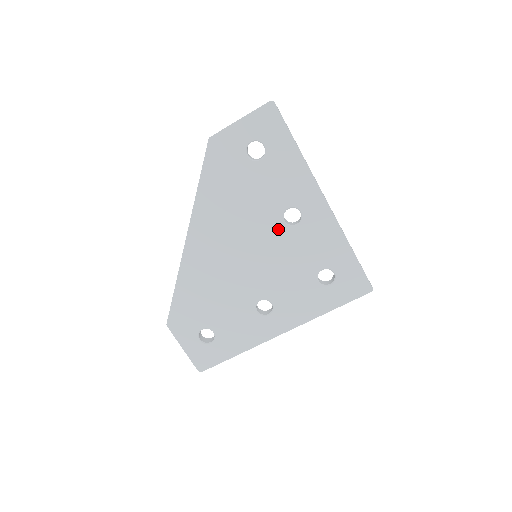
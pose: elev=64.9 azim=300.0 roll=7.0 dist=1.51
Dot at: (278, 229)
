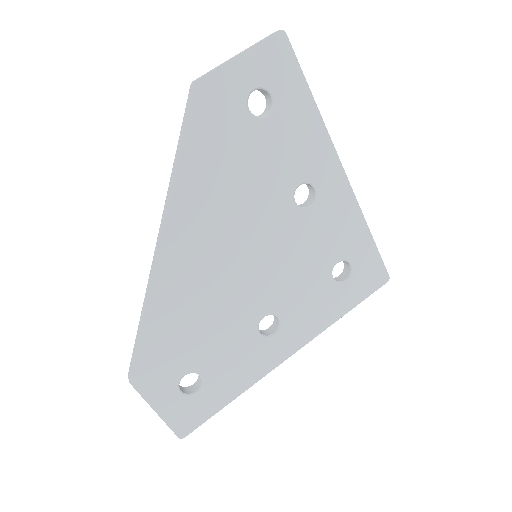
Dot at: (288, 214)
